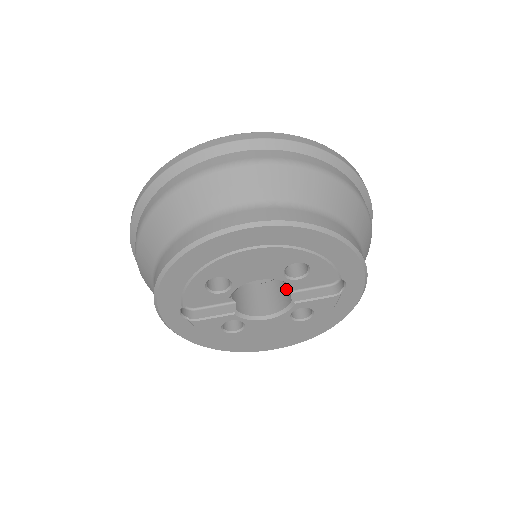
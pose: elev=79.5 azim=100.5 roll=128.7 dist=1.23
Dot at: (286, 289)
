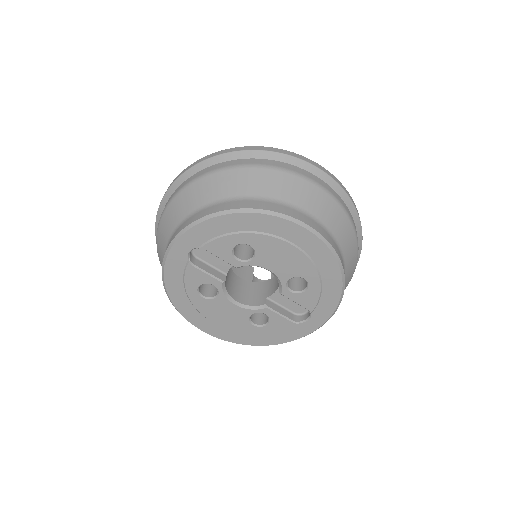
Dot at: (262, 294)
